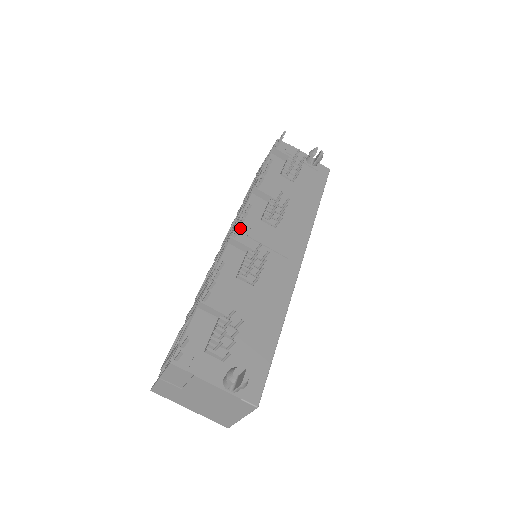
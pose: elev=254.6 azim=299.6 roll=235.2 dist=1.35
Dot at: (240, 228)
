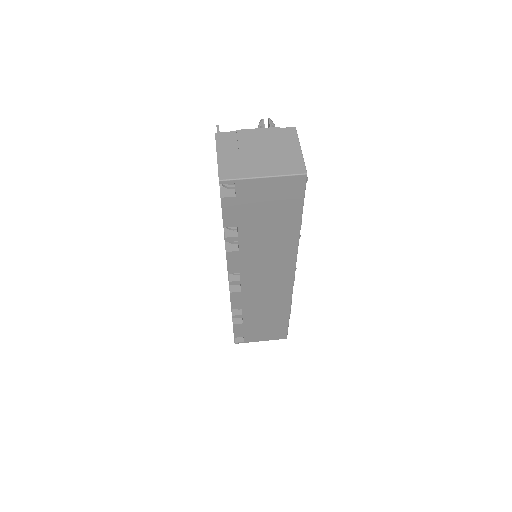
Dot at: occluded
